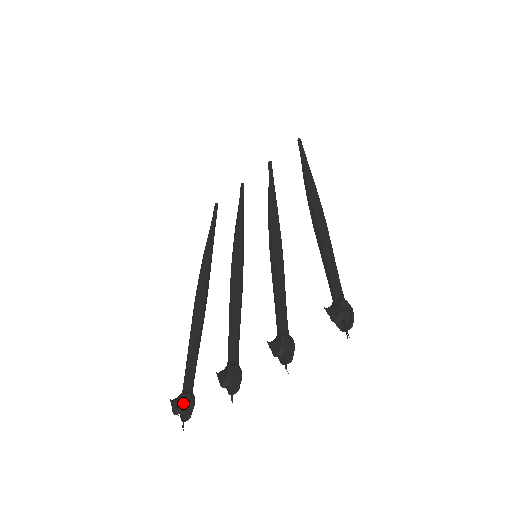
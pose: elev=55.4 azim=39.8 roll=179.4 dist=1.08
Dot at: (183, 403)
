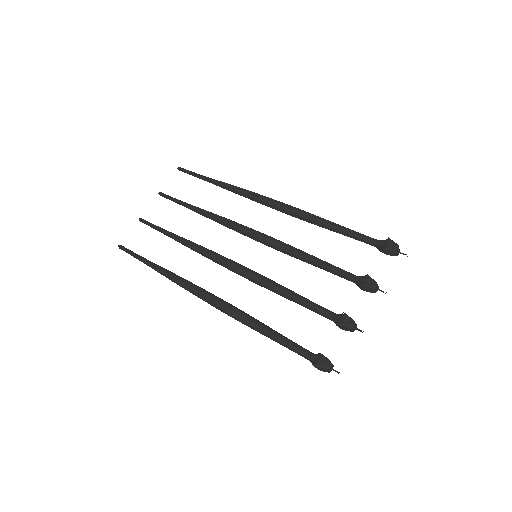
Dot at: (327, 359)
